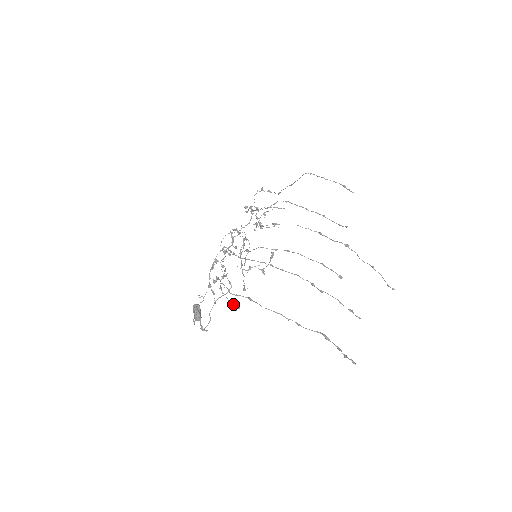
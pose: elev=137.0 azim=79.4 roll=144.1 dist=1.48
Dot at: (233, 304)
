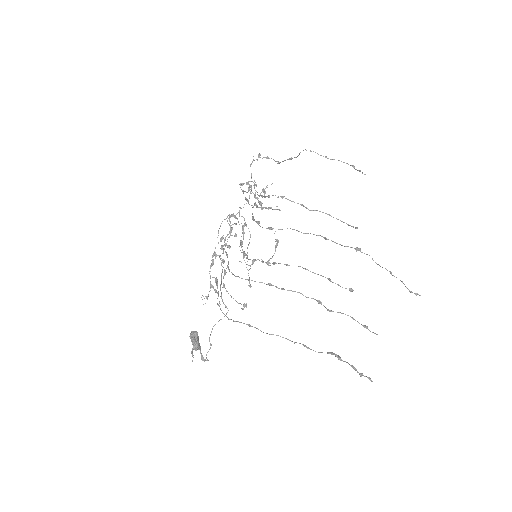
Dot at: (239, 303)
